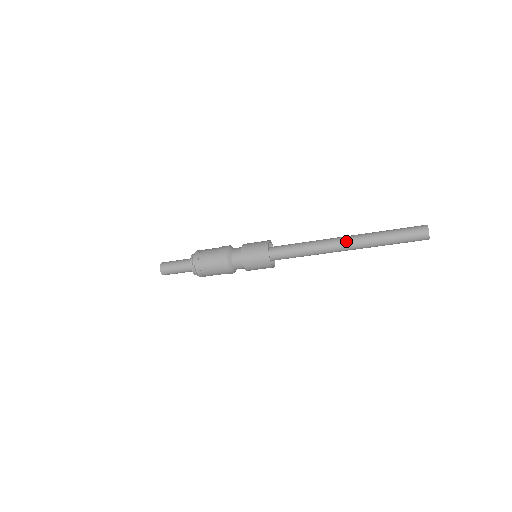
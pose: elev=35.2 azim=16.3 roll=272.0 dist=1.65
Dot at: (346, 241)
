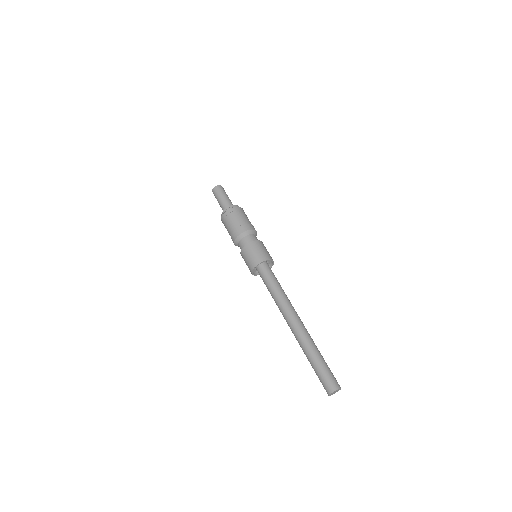
Dot at: (292, 326)
